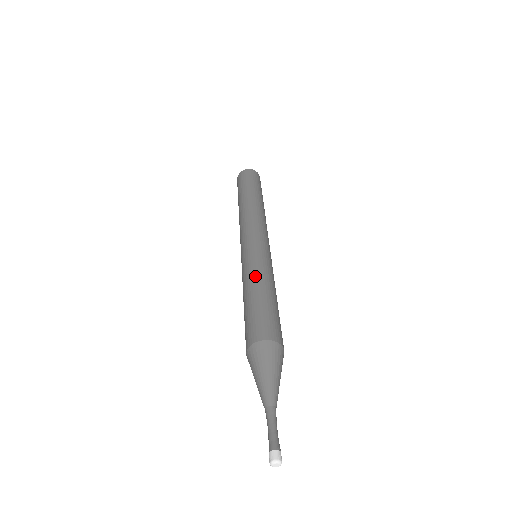
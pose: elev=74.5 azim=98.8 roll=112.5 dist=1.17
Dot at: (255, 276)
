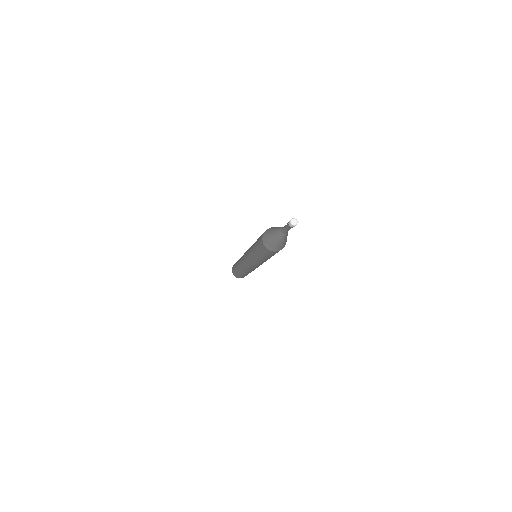
Dot at: occluded
